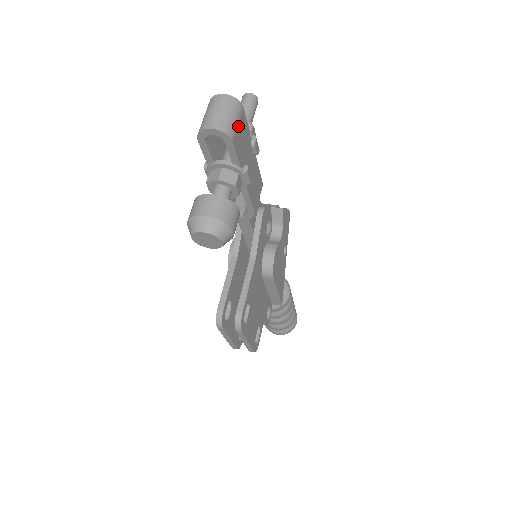
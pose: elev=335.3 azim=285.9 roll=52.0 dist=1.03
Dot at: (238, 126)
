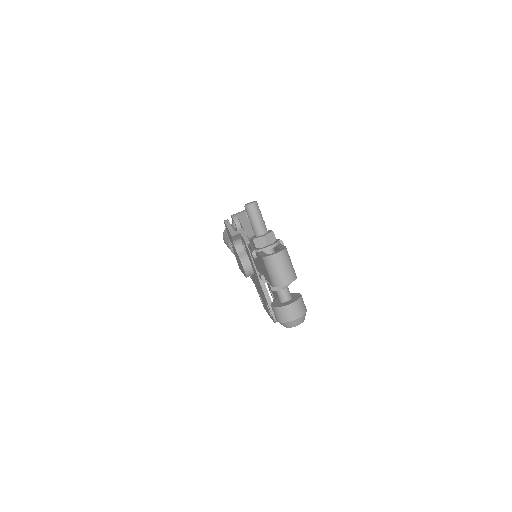
Dot at: (291, 262)
